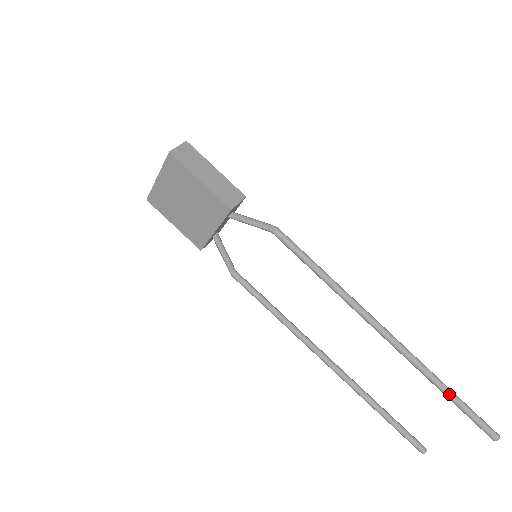
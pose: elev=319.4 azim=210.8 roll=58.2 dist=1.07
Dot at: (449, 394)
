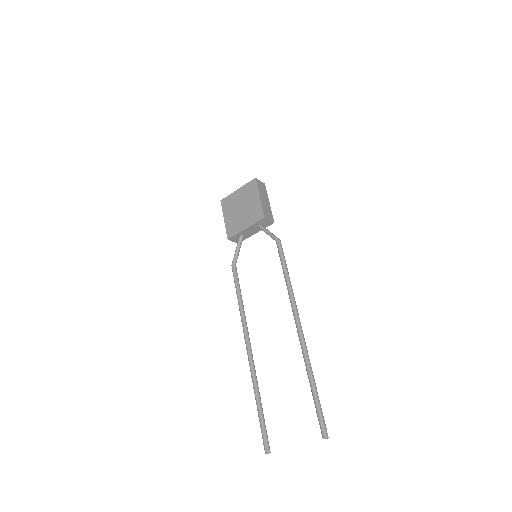
Dot at: (314, 387)
